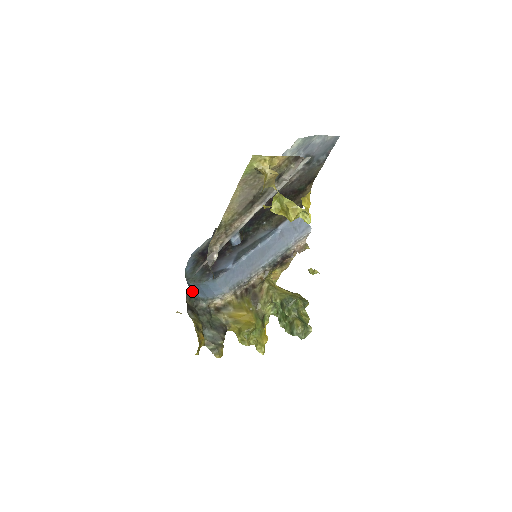
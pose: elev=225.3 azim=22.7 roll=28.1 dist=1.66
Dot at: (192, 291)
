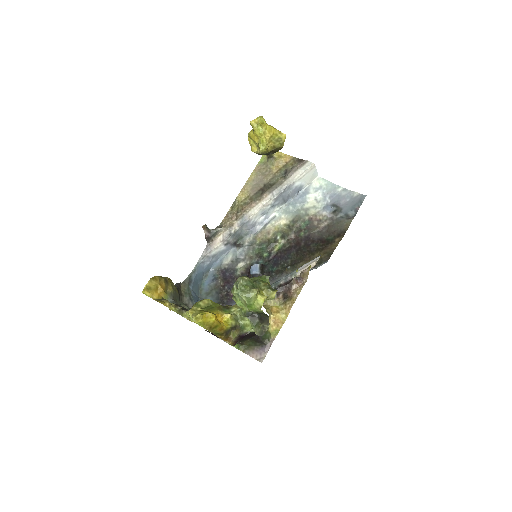
Dot at: (194, 297)
